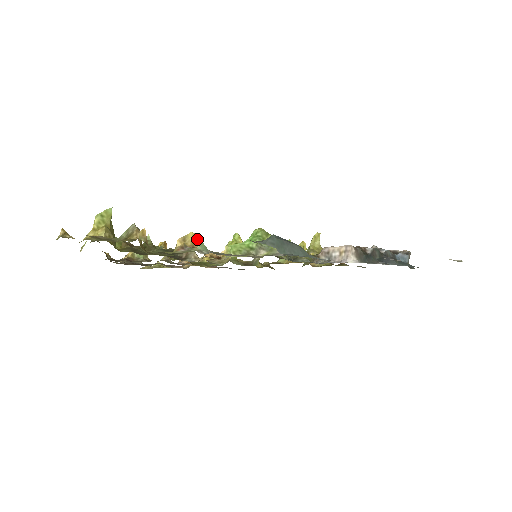
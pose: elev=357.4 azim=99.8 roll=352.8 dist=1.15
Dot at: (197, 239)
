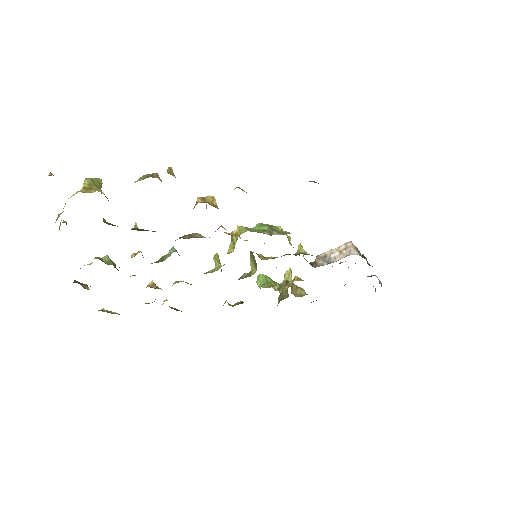
Dot at: (216, 203)
